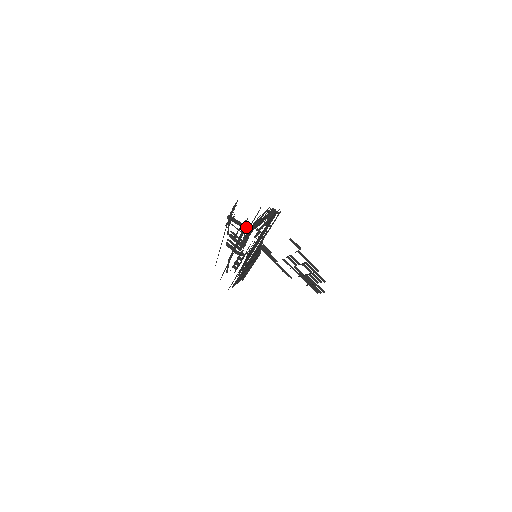
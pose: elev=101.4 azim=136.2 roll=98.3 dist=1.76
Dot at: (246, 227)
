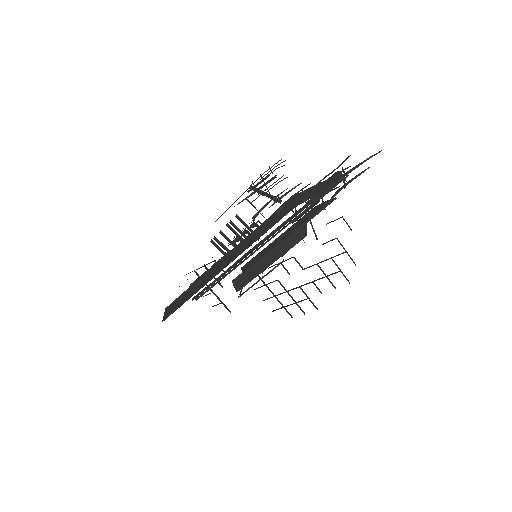
Dot at: (279, 202)
